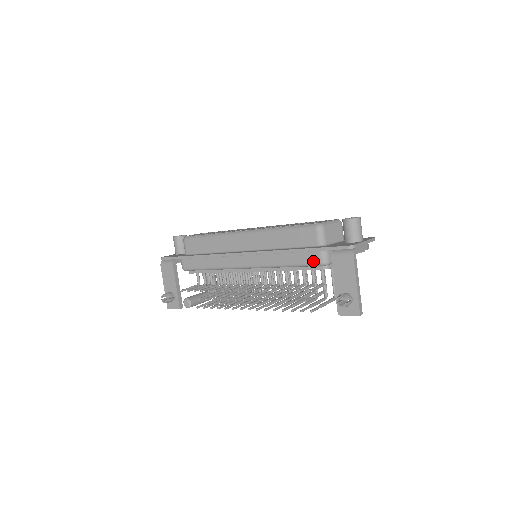
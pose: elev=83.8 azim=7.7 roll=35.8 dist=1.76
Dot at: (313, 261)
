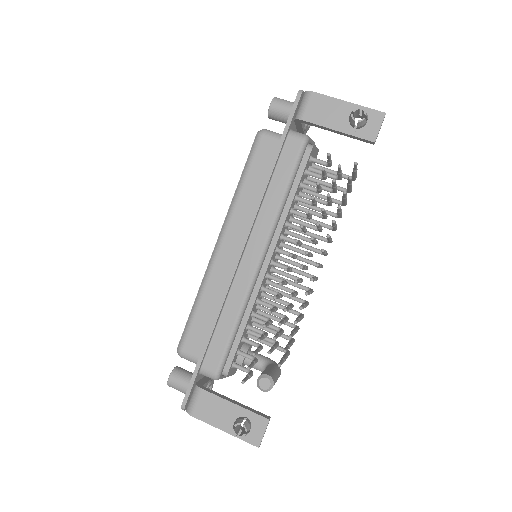
Dot at: (296, 150)
